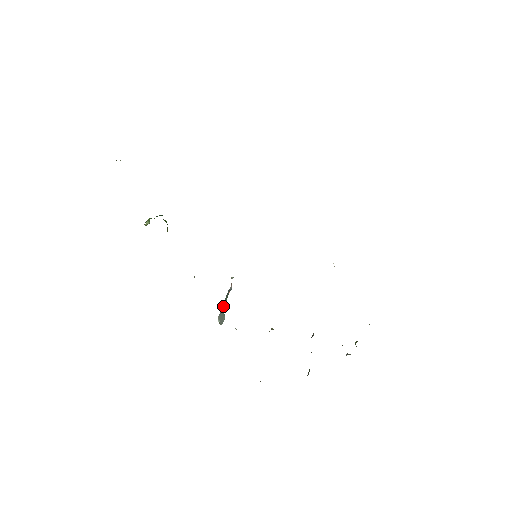
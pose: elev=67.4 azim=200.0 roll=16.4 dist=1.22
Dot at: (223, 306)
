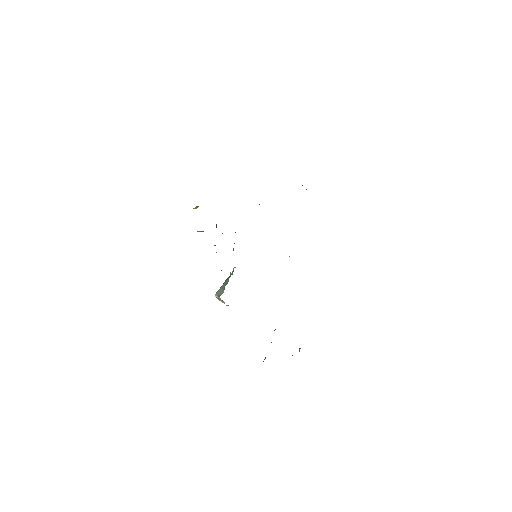
Dot at: (223, 285)
